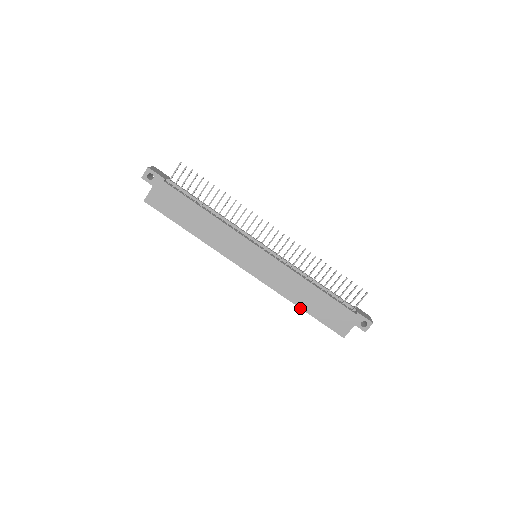
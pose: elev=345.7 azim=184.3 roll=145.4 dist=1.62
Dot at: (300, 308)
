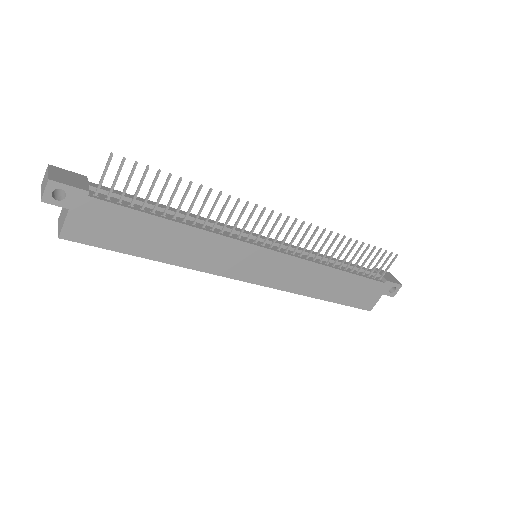
Dot at: occluded
